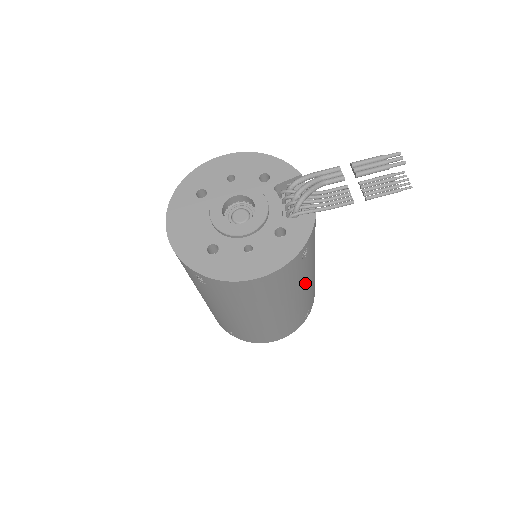
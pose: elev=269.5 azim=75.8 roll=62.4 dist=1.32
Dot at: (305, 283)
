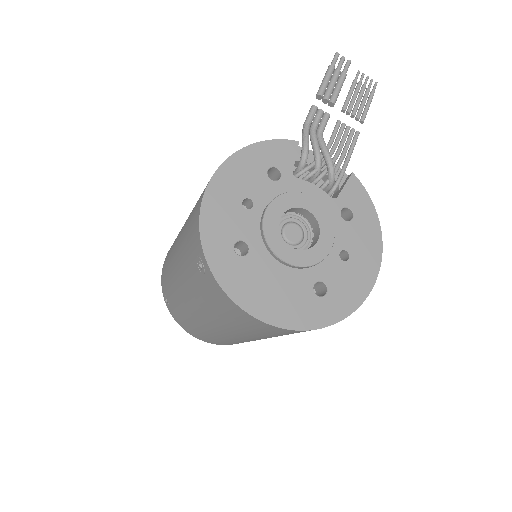
Dot at: occluded
